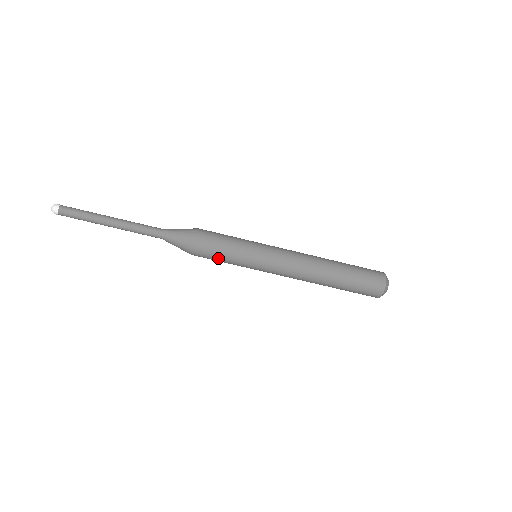
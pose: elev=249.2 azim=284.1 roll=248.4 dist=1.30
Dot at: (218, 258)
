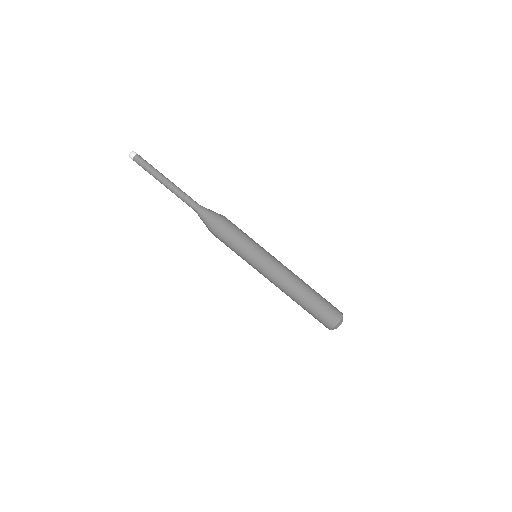
Dot at: (231, 240)
